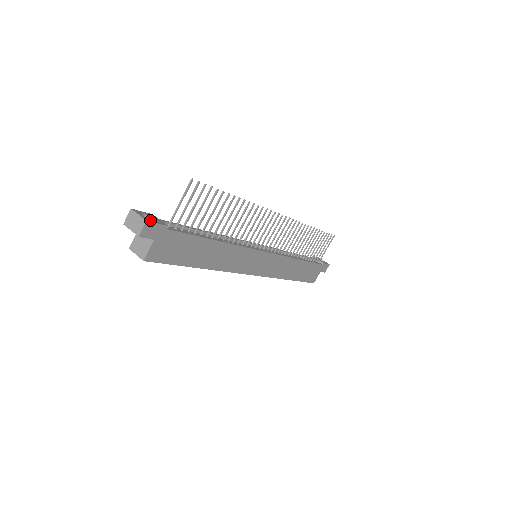
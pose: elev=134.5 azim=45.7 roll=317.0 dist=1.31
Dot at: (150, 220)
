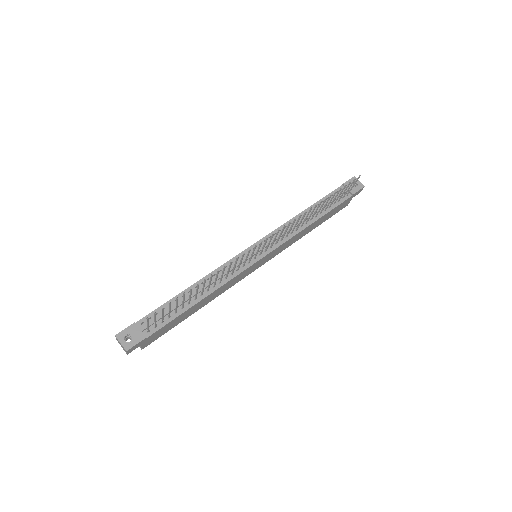
Dot at: (130, 345)
